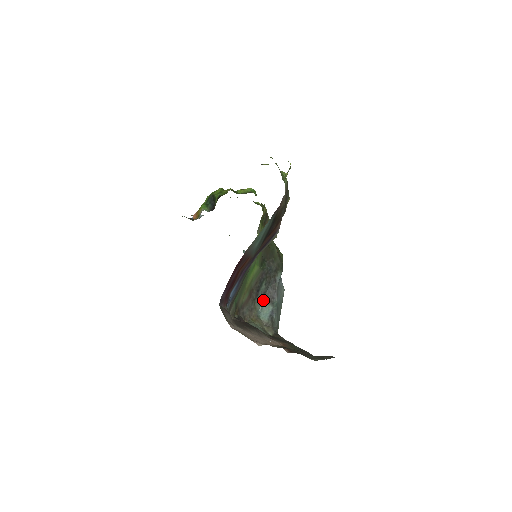
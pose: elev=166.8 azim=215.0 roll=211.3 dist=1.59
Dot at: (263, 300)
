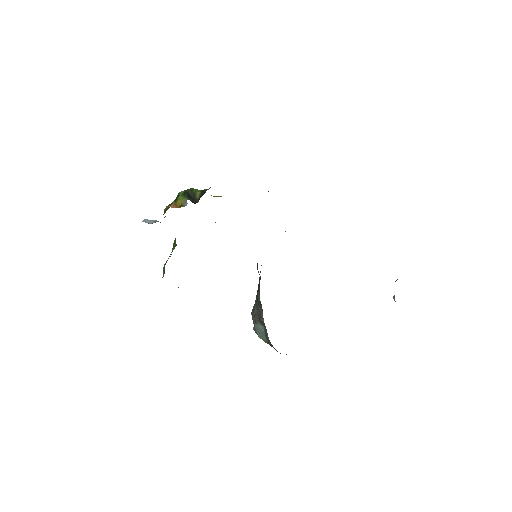
Dot at: (252, 319)
